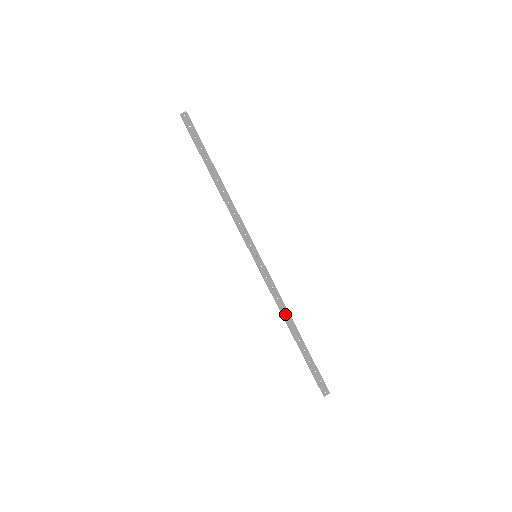
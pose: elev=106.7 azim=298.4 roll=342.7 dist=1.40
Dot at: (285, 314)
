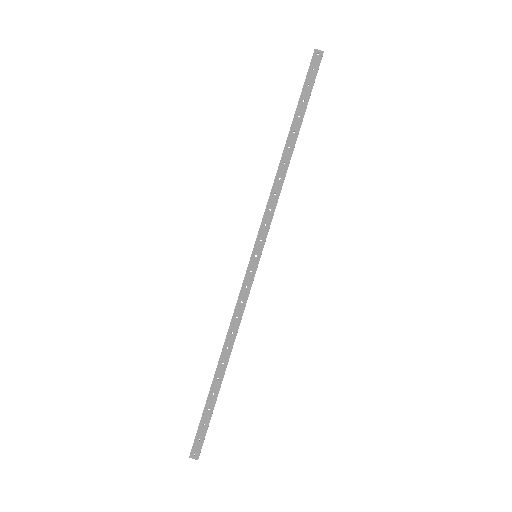
Dot at: (229, 339)
